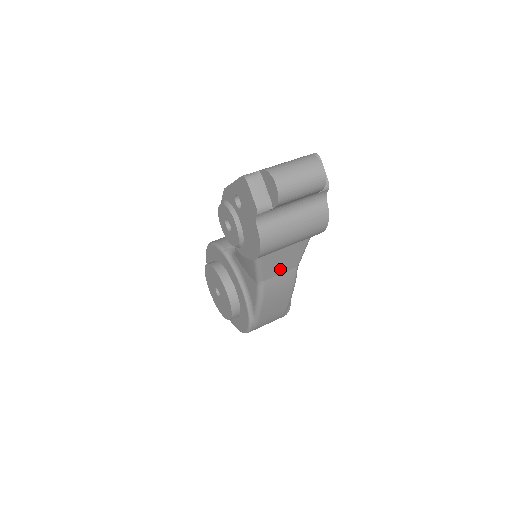
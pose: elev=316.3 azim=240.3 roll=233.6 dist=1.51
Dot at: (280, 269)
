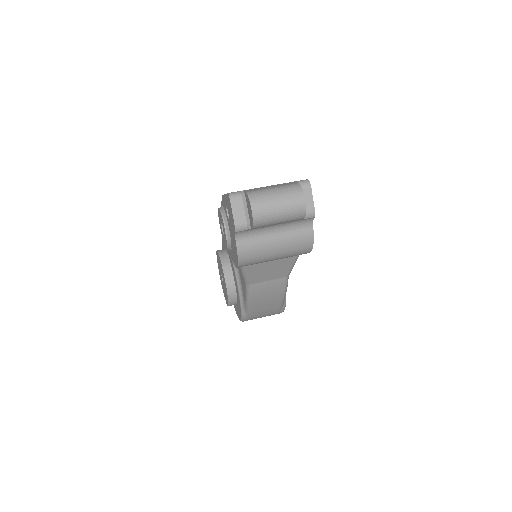
Dot at: (268, 277)
